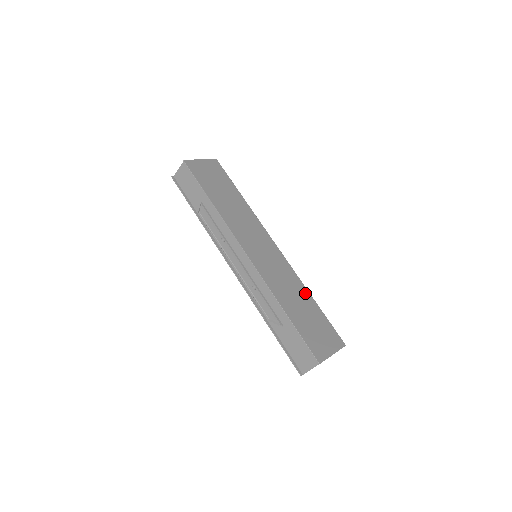
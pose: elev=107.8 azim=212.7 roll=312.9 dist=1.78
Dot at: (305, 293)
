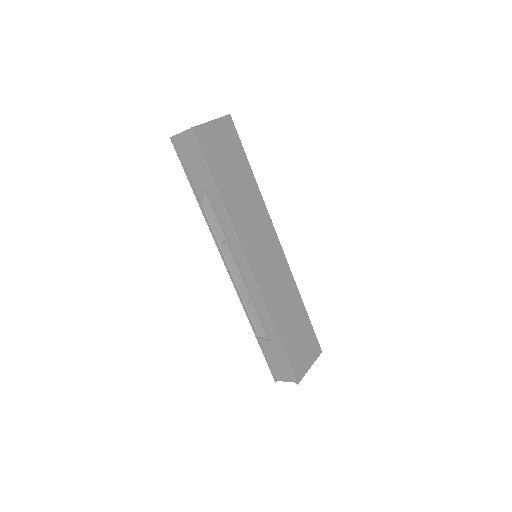
Dot at: (297, 300)
